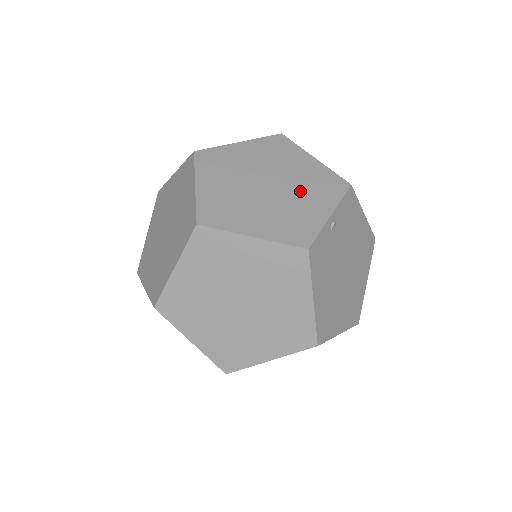
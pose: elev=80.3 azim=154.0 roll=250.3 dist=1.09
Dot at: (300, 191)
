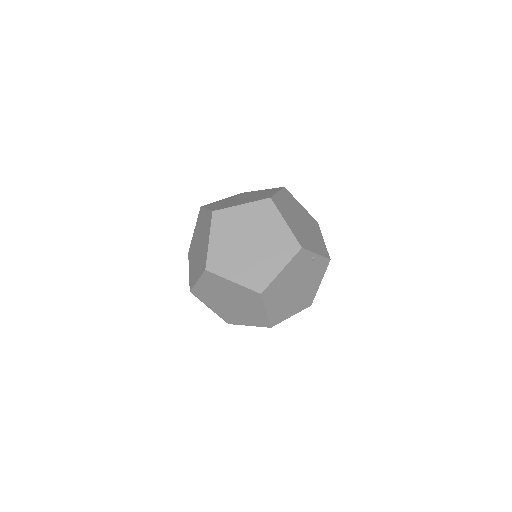
Dot at: (312, 237)
